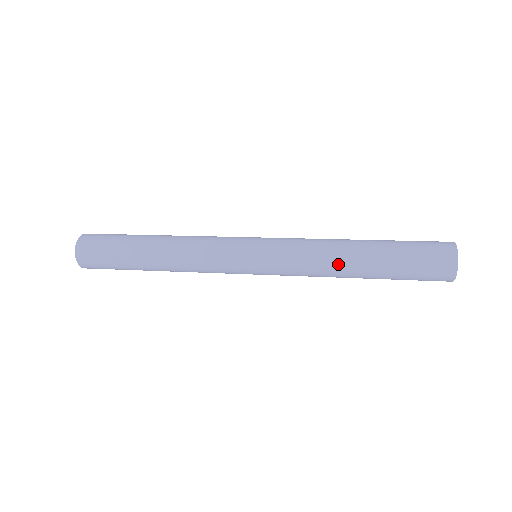
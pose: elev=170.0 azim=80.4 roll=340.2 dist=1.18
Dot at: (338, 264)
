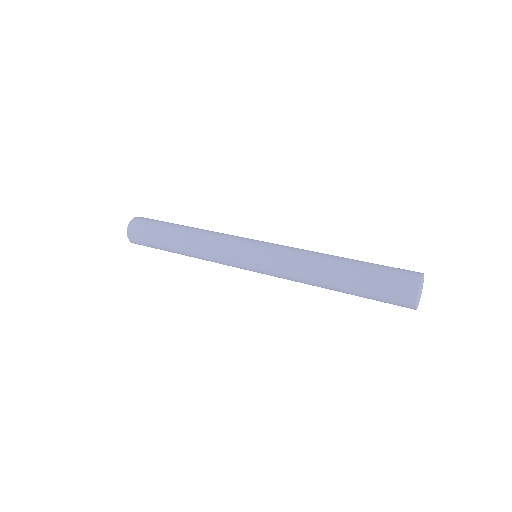
Dot at: (314, 283)
